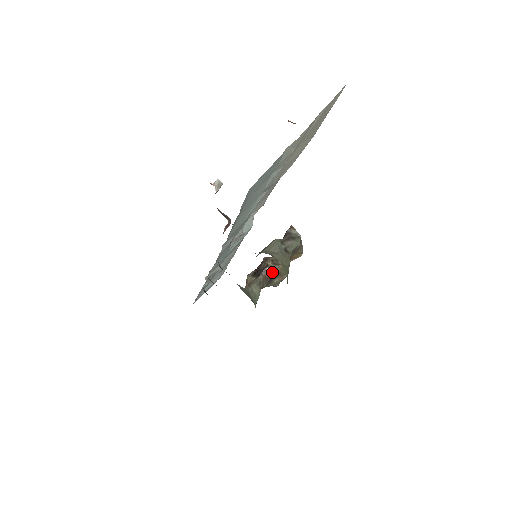
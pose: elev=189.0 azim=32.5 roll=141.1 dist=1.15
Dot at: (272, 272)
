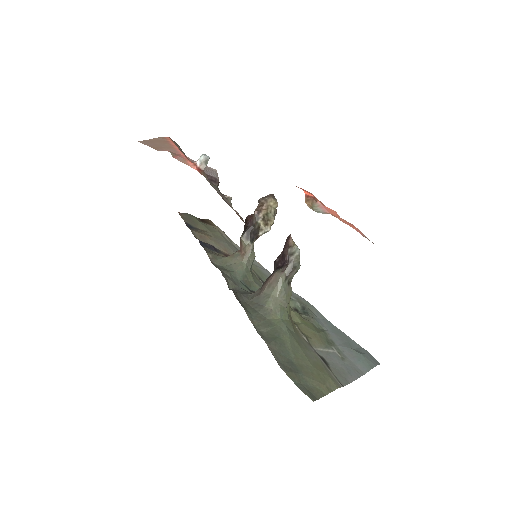
Dot at: (264, 233)
